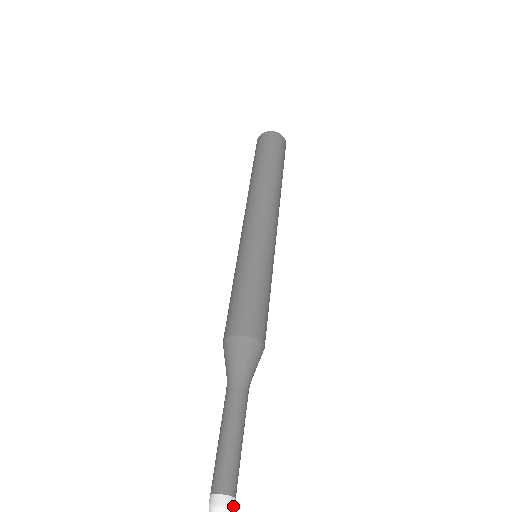
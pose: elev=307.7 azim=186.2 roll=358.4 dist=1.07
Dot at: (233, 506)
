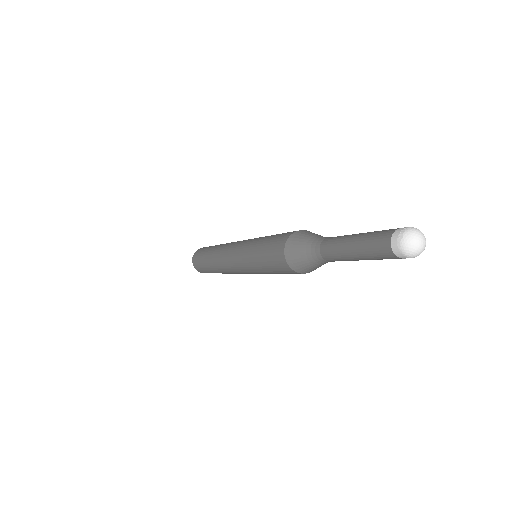
Dot at: occluded
